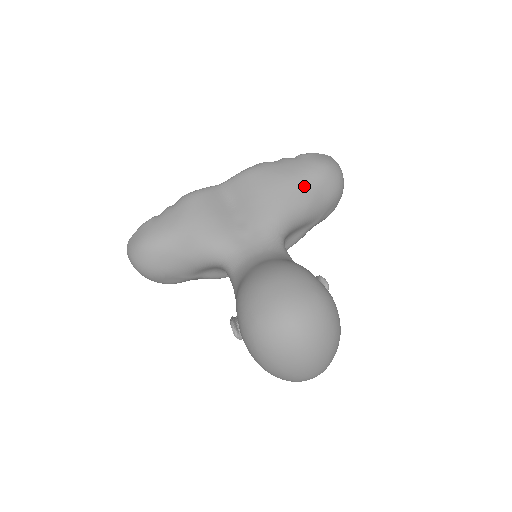
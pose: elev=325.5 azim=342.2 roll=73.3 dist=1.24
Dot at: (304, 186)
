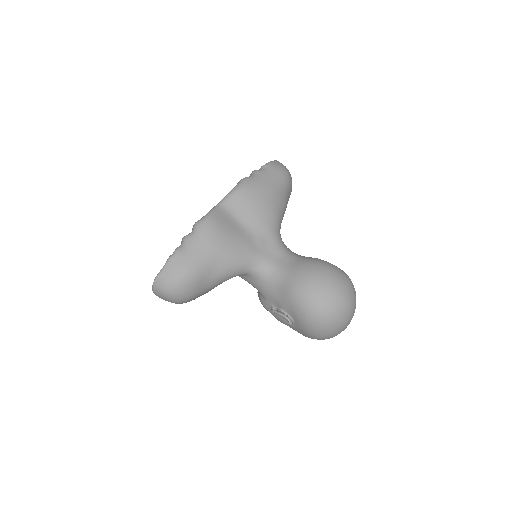
Dot at: (282, 193)
